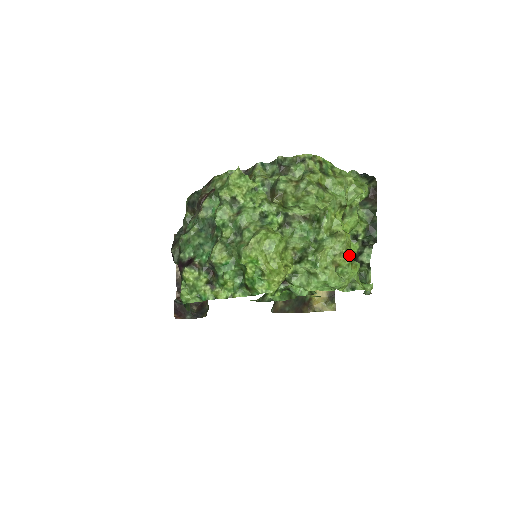
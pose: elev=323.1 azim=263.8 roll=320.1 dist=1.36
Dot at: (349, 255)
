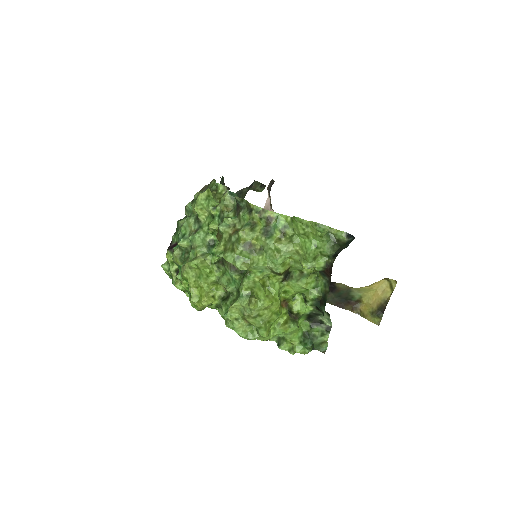
Dot at: (263, 320)
